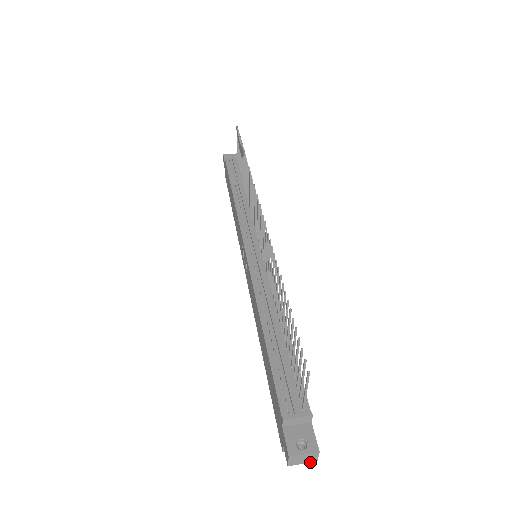
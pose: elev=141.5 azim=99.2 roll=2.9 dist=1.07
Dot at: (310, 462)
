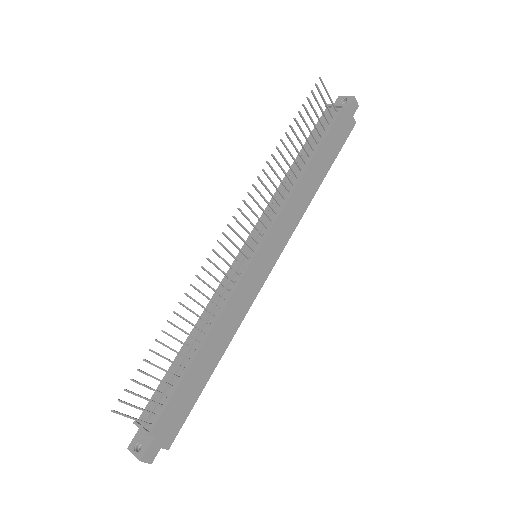
Dot at: (148, 461)
